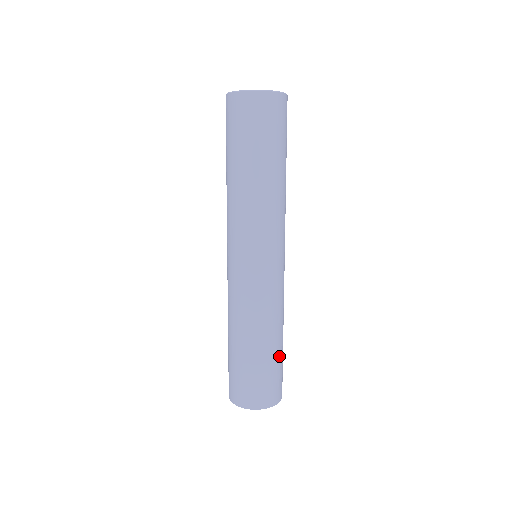
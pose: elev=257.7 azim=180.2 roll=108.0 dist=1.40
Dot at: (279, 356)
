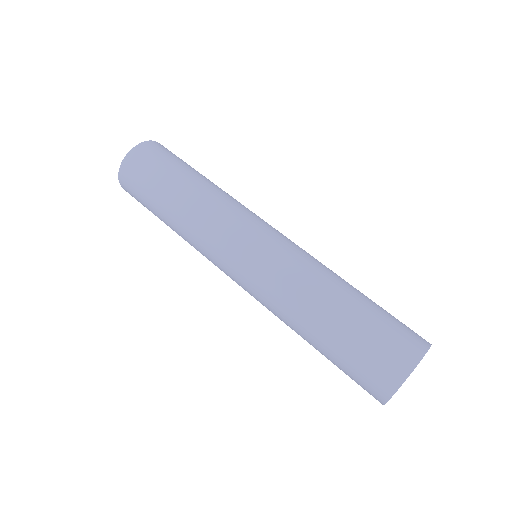
Dot at: (367, 305)
